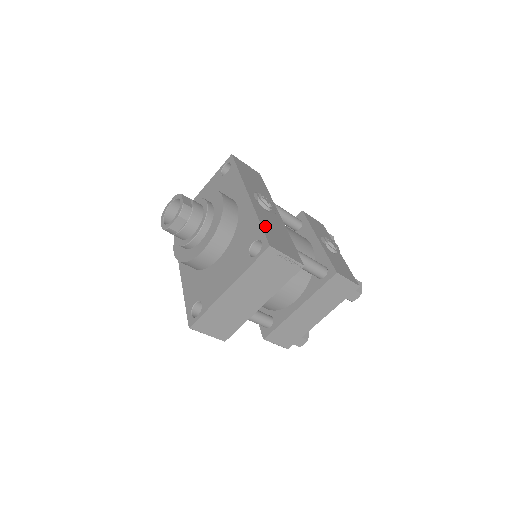
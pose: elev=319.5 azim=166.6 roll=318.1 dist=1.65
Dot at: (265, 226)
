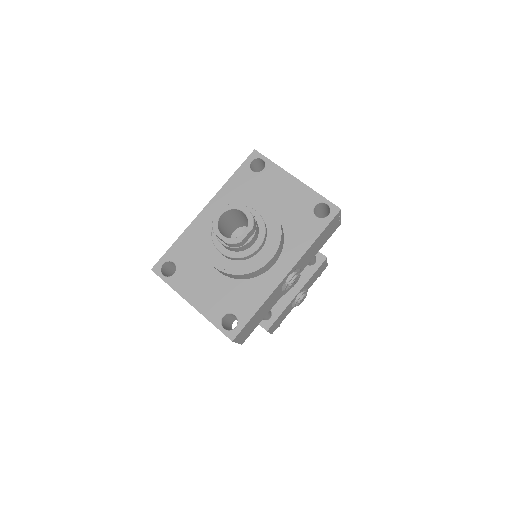
Dot at: (255, 316)
